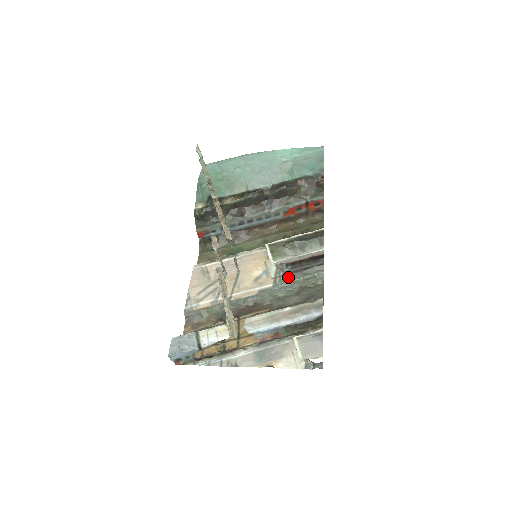
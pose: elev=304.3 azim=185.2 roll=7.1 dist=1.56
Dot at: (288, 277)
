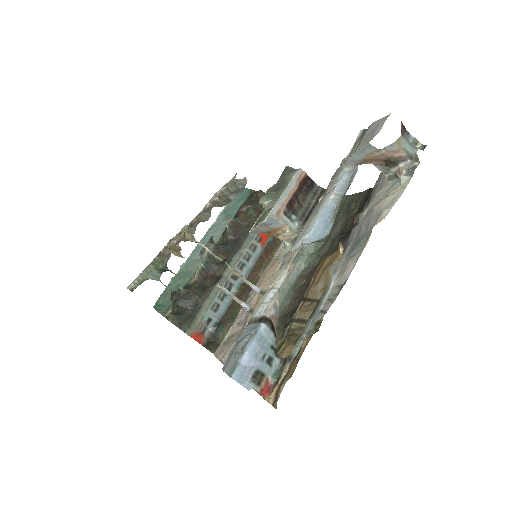
Dot at: occluded
